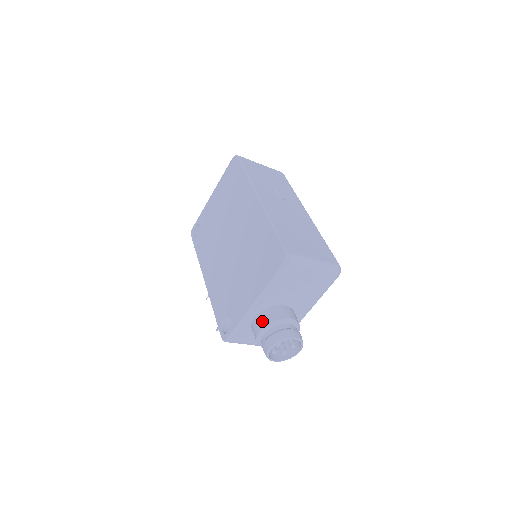
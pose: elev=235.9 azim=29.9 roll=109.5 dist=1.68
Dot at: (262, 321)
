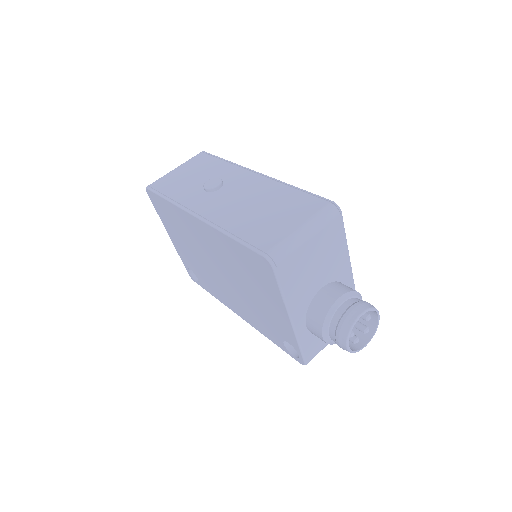
Dot at: (315, 326)
